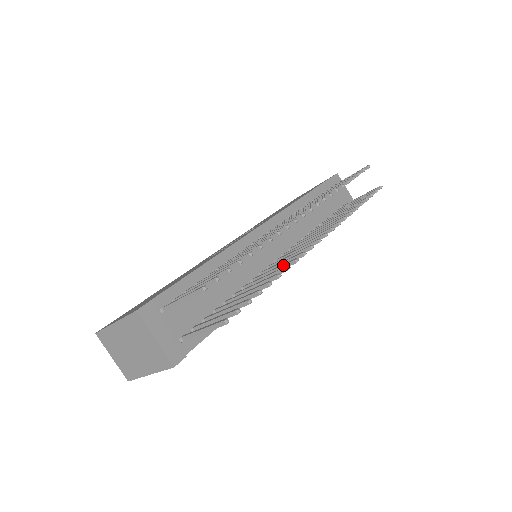
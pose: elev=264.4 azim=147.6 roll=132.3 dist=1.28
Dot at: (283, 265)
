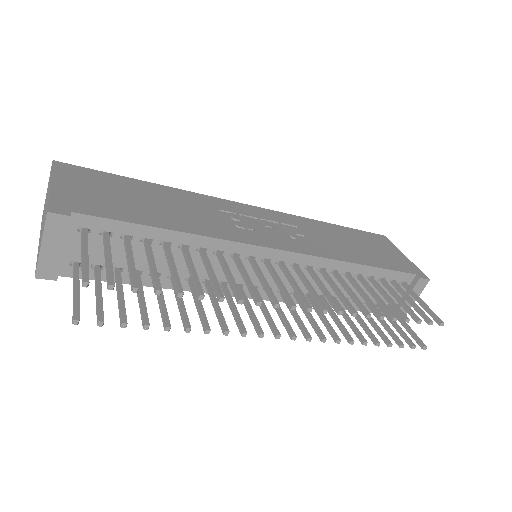
Dot at: (220, 317)
